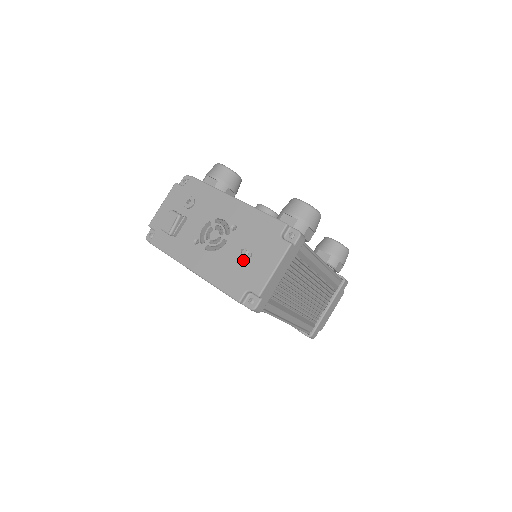
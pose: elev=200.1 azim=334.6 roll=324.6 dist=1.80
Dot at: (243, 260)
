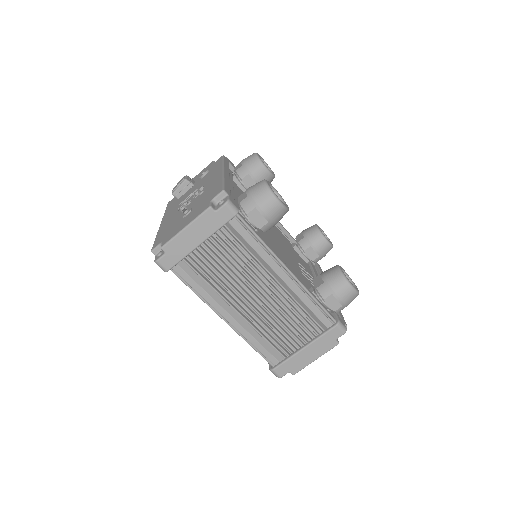
Dot at: (181, 218)
